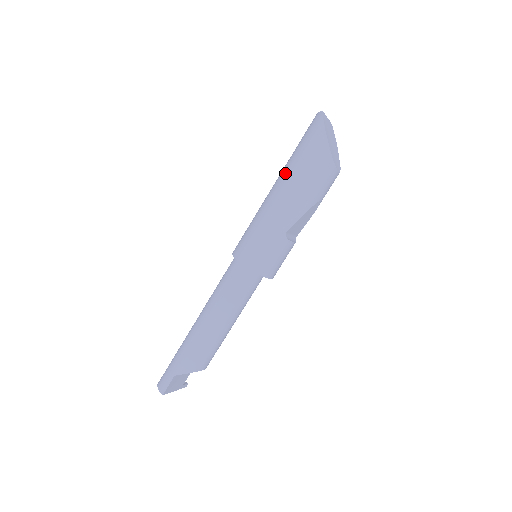
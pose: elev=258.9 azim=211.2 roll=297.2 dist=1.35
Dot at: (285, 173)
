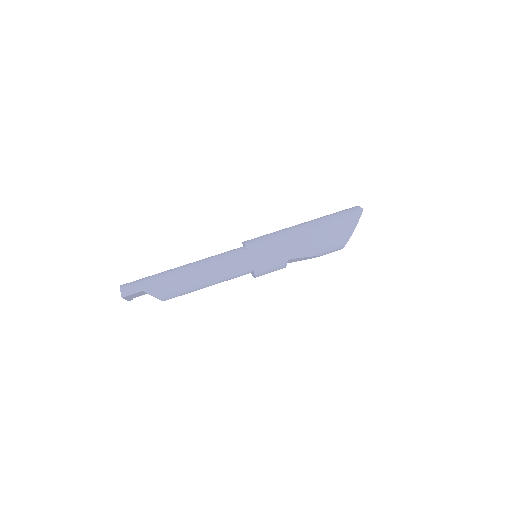
Dot at: (317, 224)
